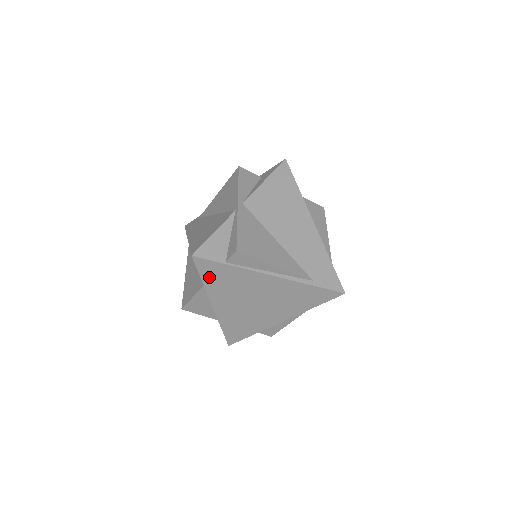
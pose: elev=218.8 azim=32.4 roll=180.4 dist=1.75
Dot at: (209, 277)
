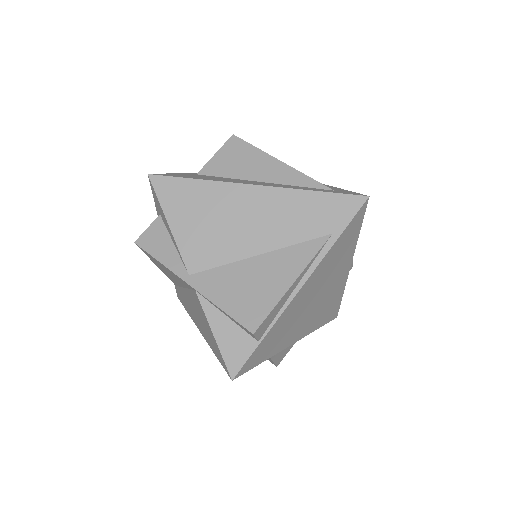
Dot at: (264, 356)
